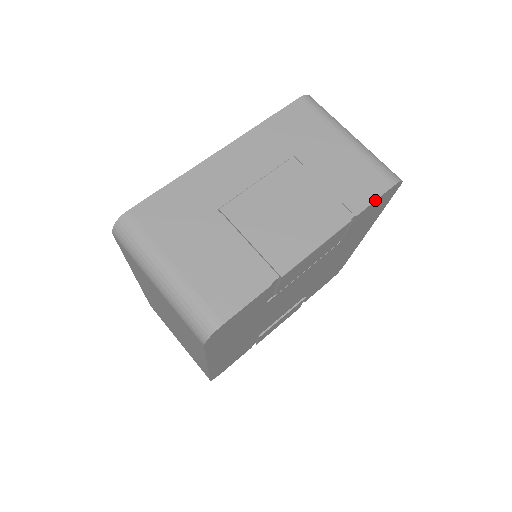
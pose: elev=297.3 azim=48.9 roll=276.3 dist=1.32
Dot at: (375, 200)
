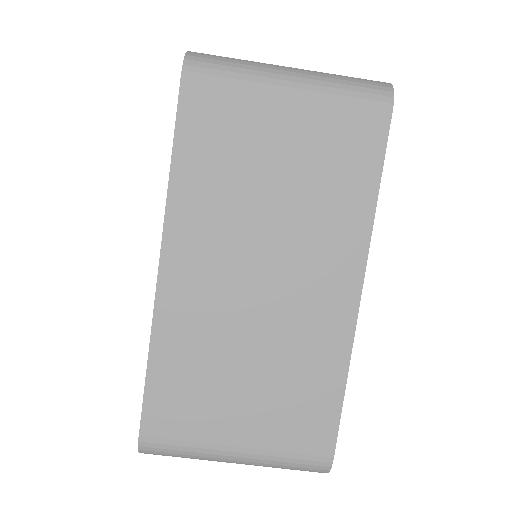
Dot at: occluded
